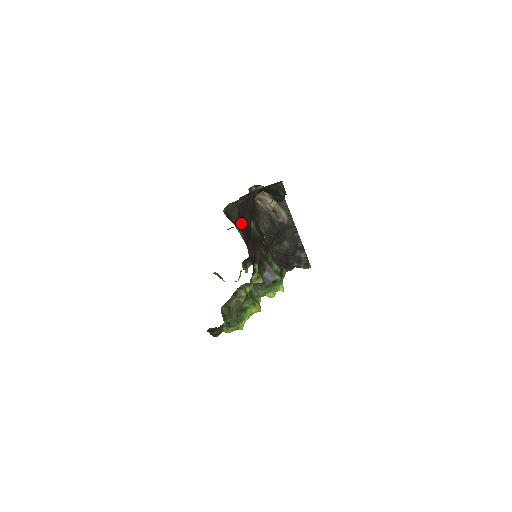
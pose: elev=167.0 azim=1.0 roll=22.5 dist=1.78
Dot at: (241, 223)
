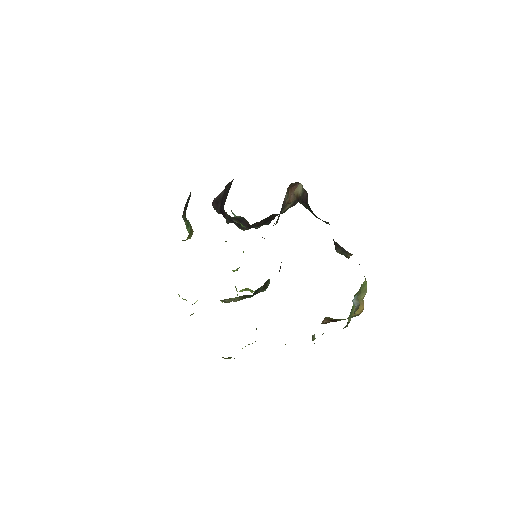
Dot at: occluded
